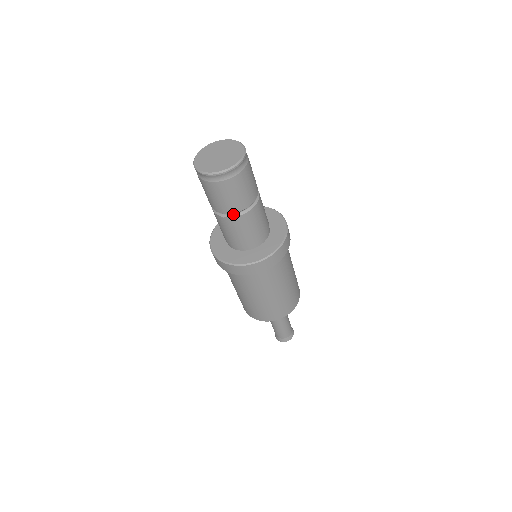
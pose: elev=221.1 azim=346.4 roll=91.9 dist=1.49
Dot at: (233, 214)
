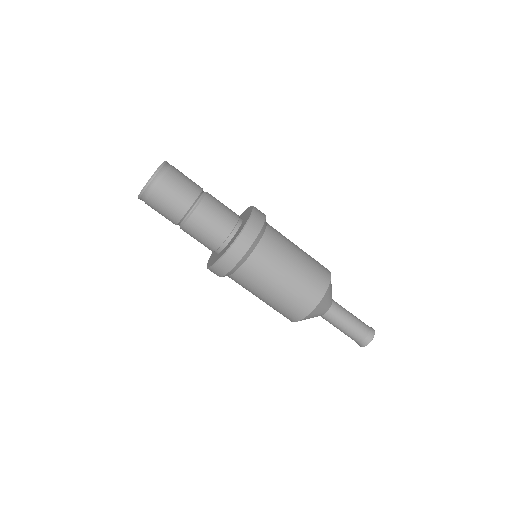
Dot at: (195, 206)
